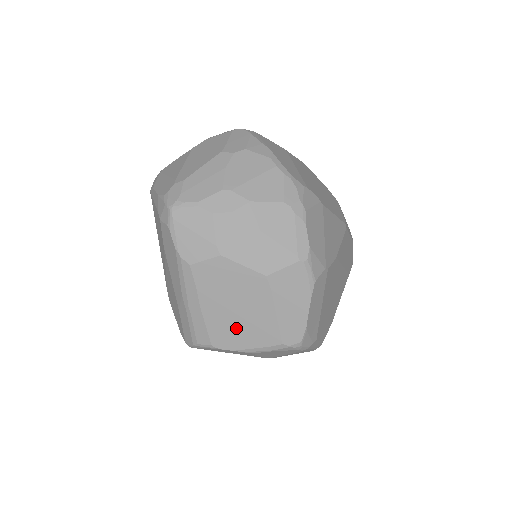
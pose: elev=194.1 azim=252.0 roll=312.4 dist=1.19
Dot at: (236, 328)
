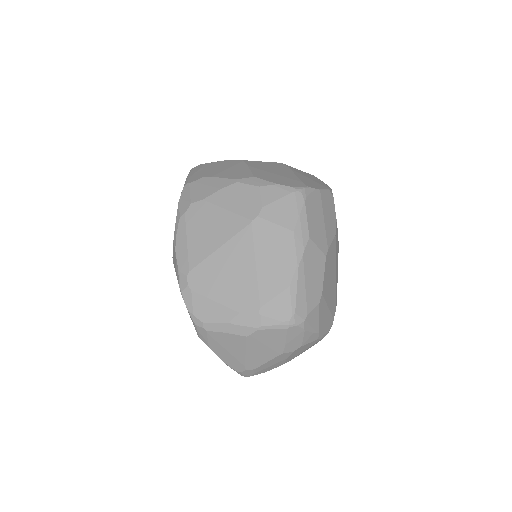
Dot at: occluded
